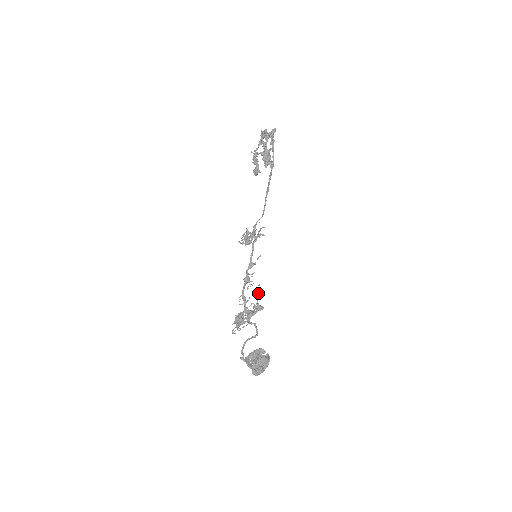
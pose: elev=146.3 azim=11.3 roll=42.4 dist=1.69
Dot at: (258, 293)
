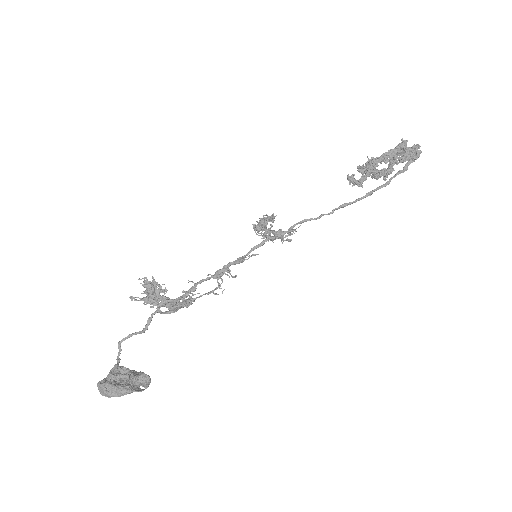
Dot at: (209, 292)
